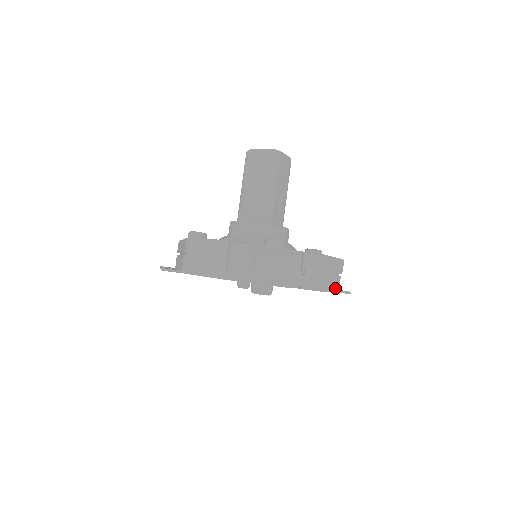
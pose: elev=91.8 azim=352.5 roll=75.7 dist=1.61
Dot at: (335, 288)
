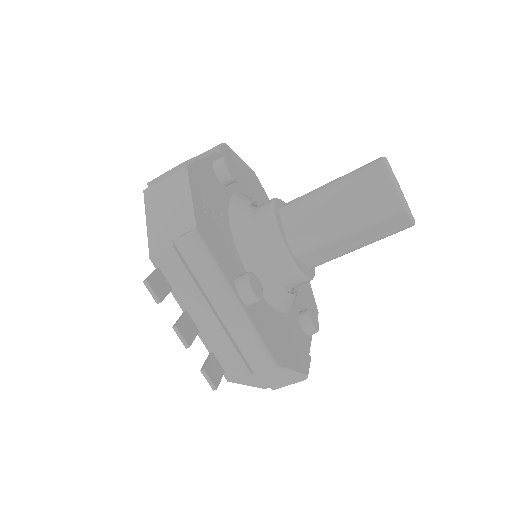
Dot at: occluded
